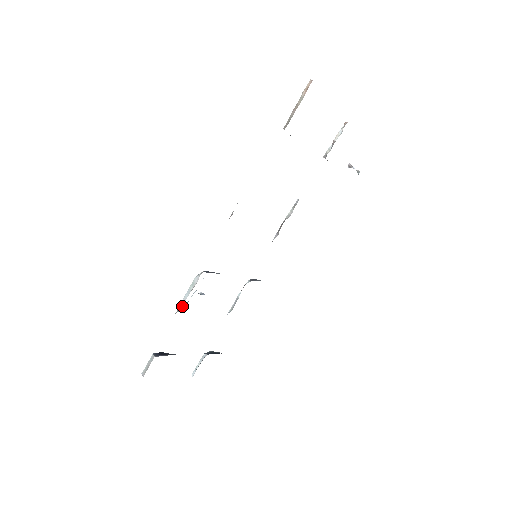
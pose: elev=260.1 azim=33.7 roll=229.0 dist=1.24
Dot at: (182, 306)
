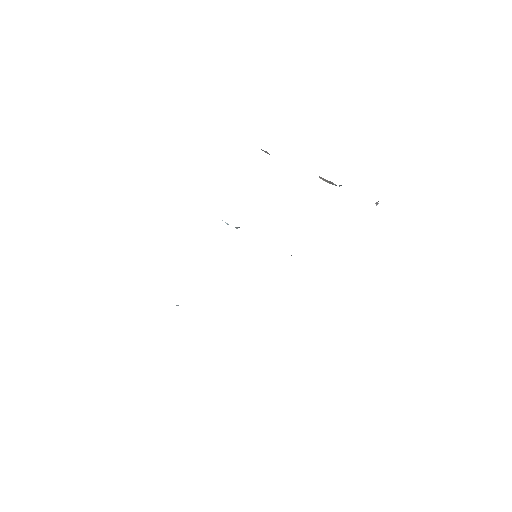
Dot at: occluded
